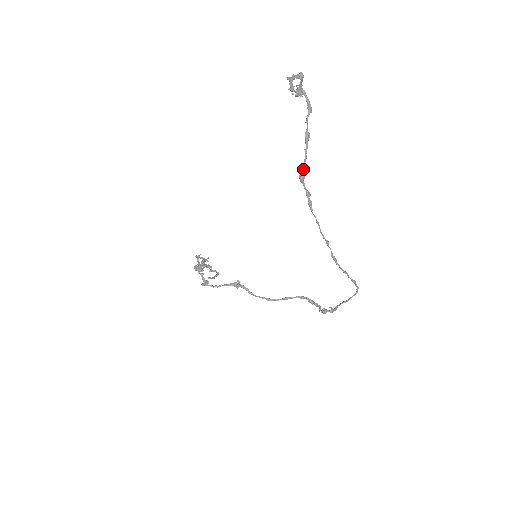
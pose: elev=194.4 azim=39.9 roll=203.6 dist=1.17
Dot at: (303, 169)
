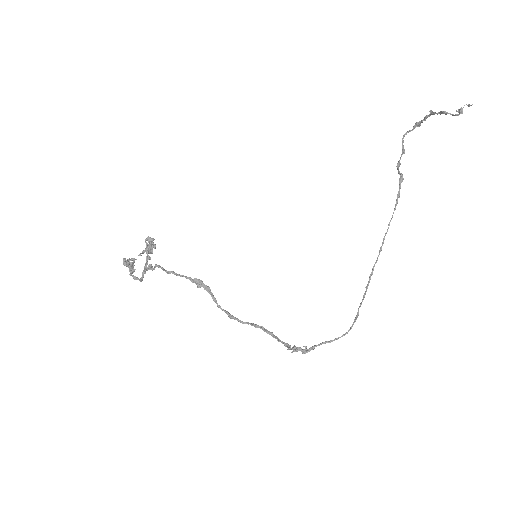
Dot at: occluded
